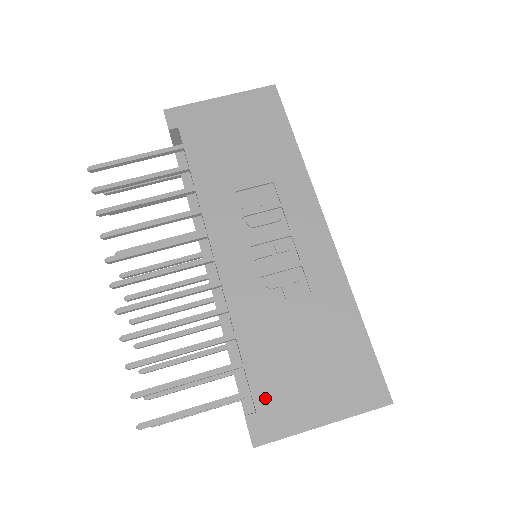
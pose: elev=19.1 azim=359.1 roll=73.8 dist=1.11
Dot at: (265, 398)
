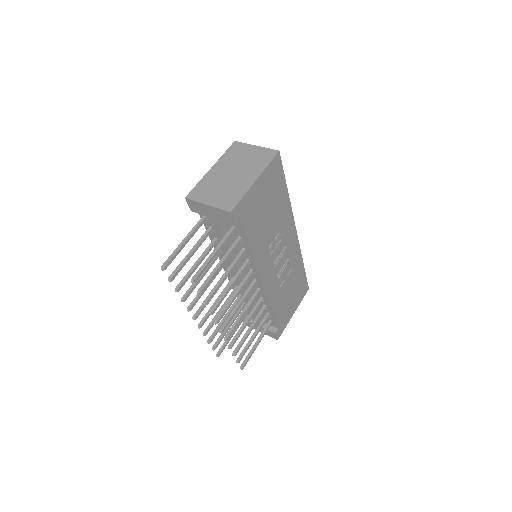
Dot at: (280, 322)
